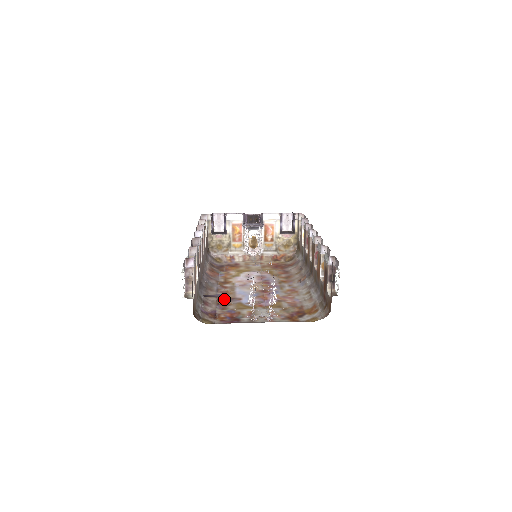
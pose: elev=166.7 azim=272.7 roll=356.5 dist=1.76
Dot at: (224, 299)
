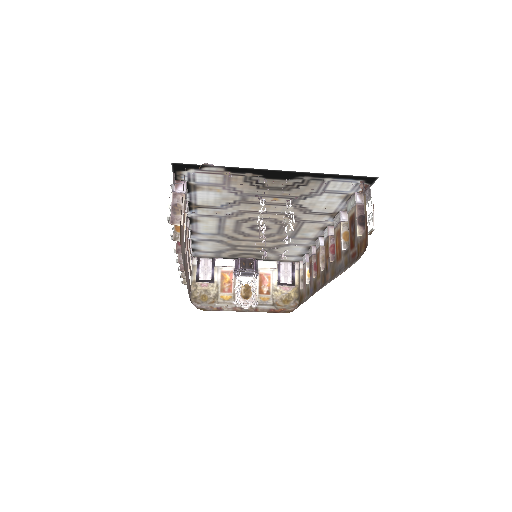
Dot at: occluded
